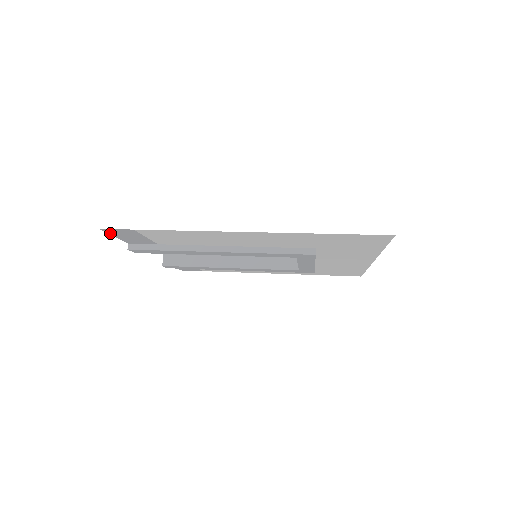
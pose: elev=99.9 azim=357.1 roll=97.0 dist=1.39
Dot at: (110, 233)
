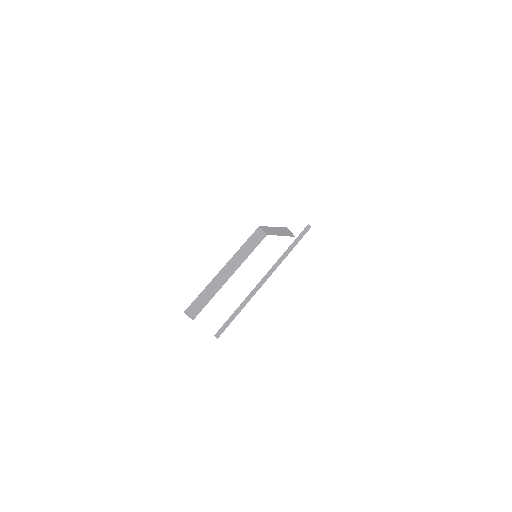
Dot at: occluded
